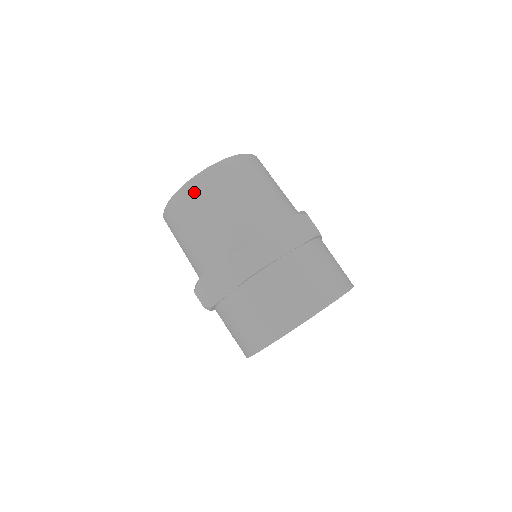
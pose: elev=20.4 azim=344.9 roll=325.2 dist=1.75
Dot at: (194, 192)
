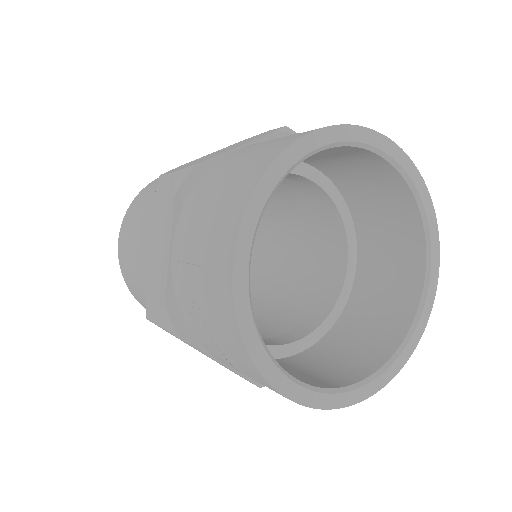
Dot at: (131, 210)
